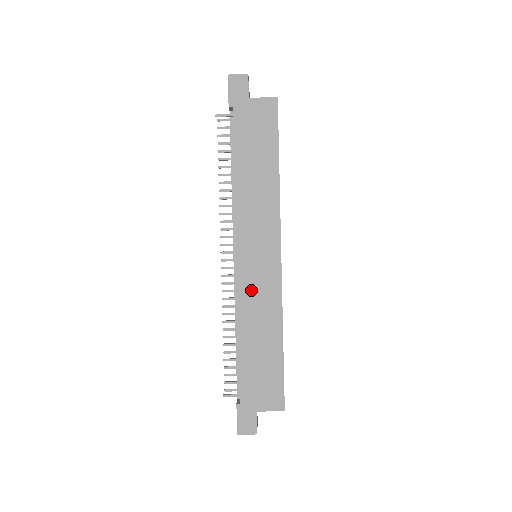
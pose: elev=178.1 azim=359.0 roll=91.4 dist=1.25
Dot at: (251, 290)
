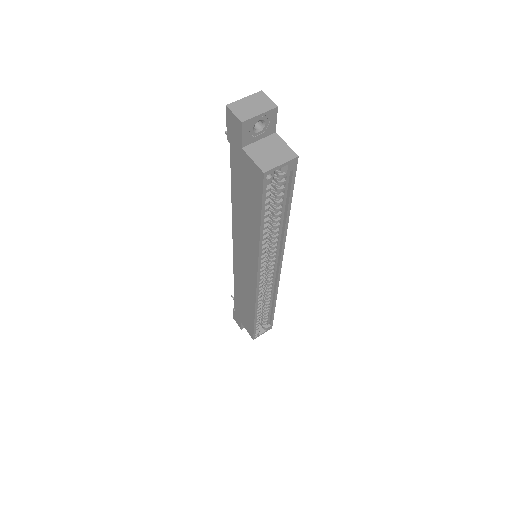
Dot at: (240, 275)
